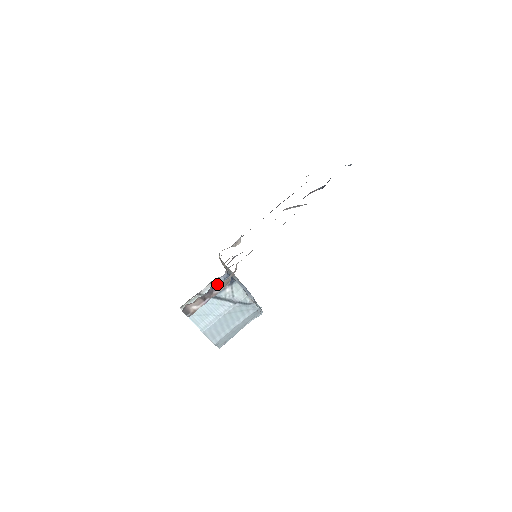
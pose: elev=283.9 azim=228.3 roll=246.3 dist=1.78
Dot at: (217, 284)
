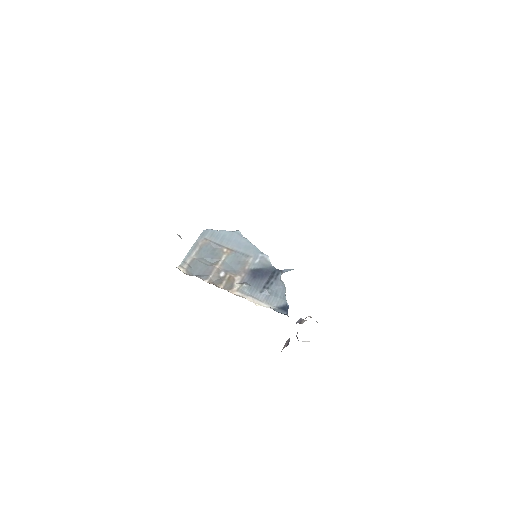
Dot at: occluded
